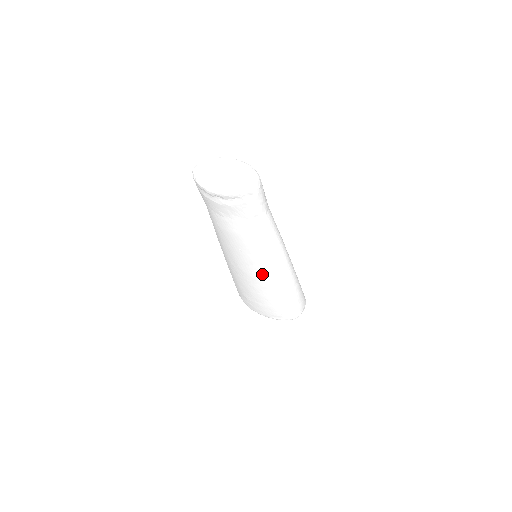
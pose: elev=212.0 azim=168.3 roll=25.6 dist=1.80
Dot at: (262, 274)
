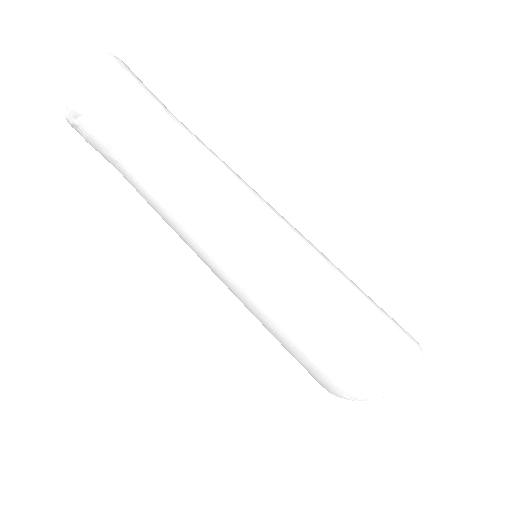
Dot at: (245, 268)
